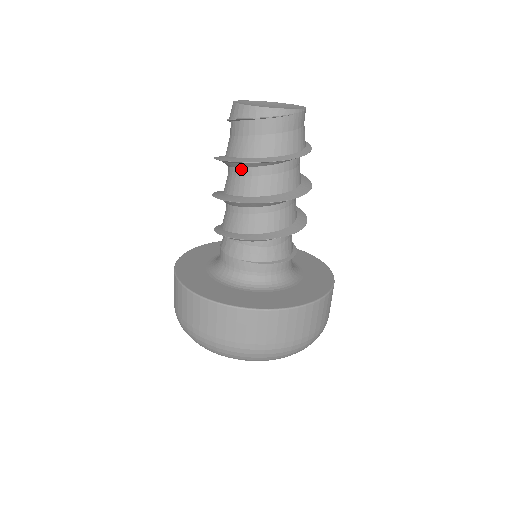
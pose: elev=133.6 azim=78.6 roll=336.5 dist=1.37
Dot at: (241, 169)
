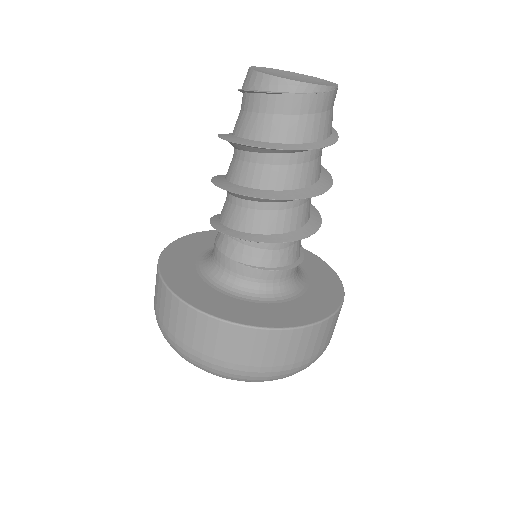
Dot at: (251, 154)
